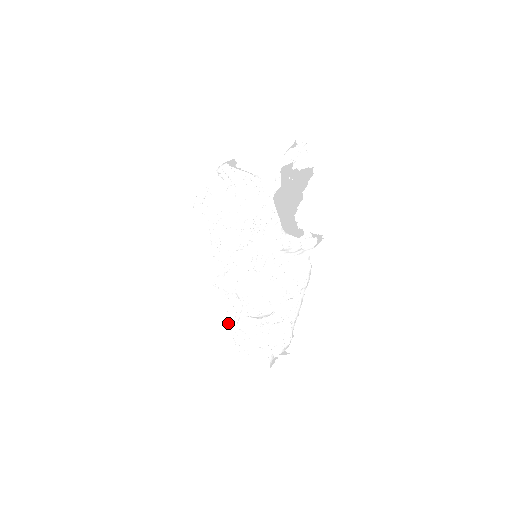
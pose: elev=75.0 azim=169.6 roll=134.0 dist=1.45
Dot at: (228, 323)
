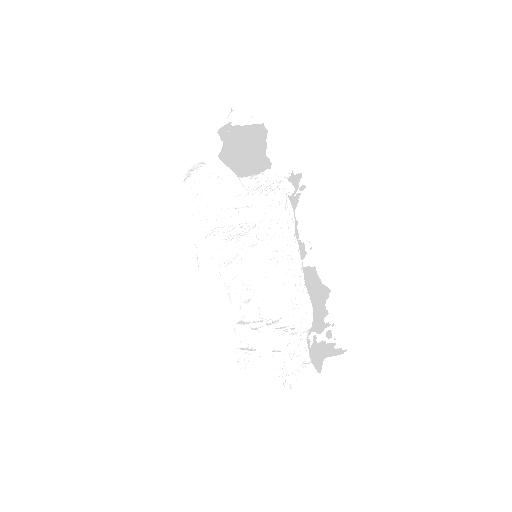
Dot at: (263, 358)
